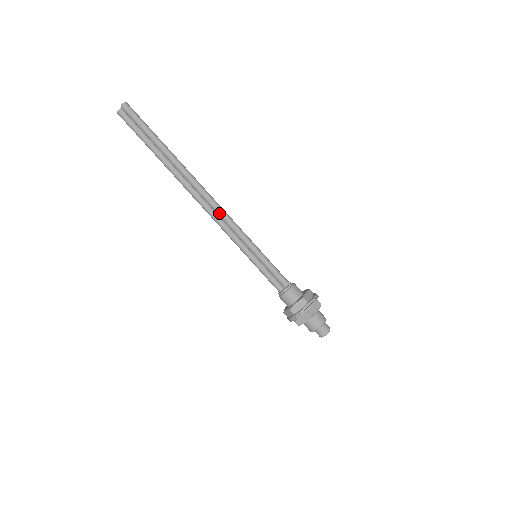
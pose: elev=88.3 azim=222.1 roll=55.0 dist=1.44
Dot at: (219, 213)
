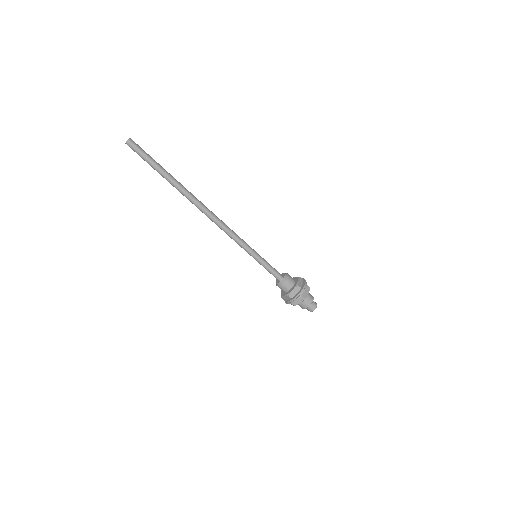
Dot at: (221, 229)
